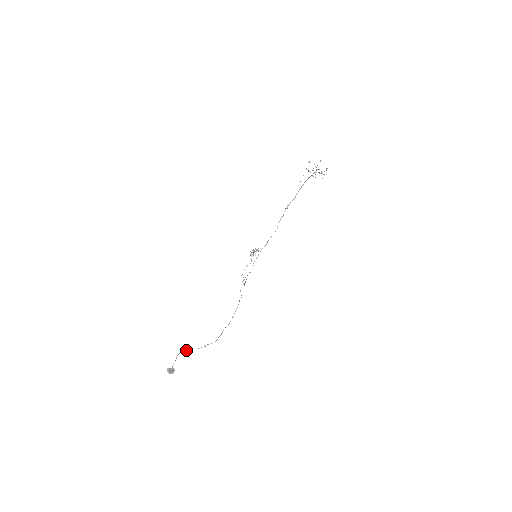
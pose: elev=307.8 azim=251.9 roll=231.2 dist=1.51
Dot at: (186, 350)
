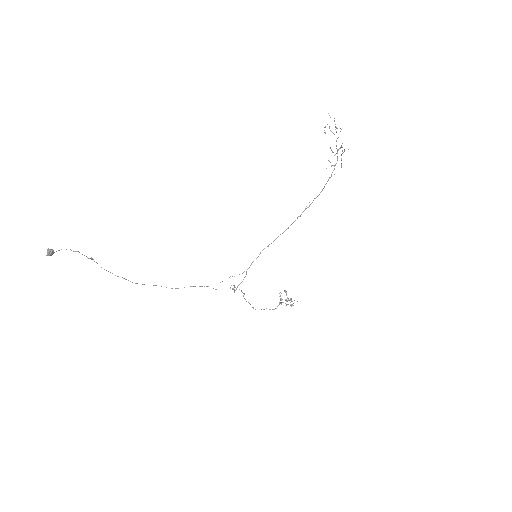
Dot at: occluded
